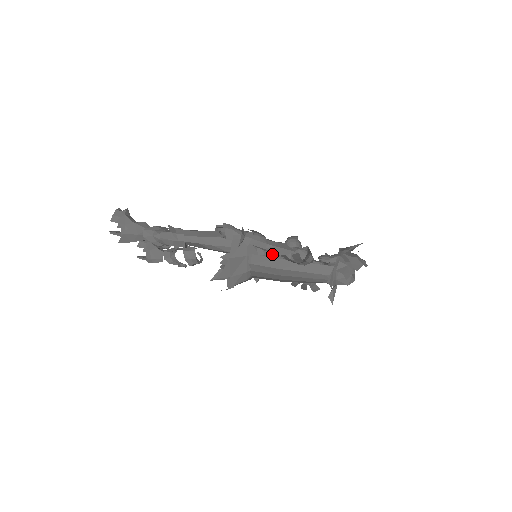
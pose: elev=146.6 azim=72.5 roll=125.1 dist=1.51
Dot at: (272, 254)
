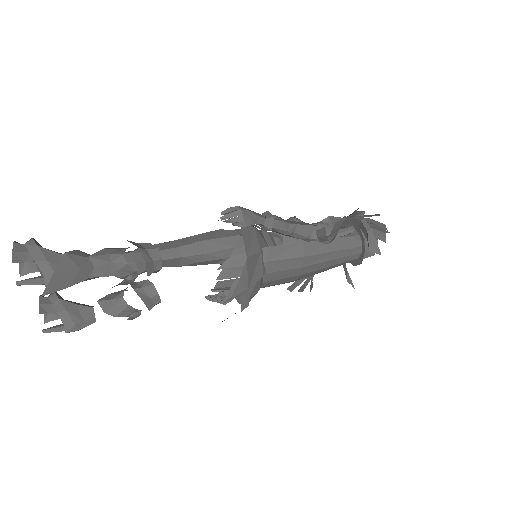
Dot at: occluded
